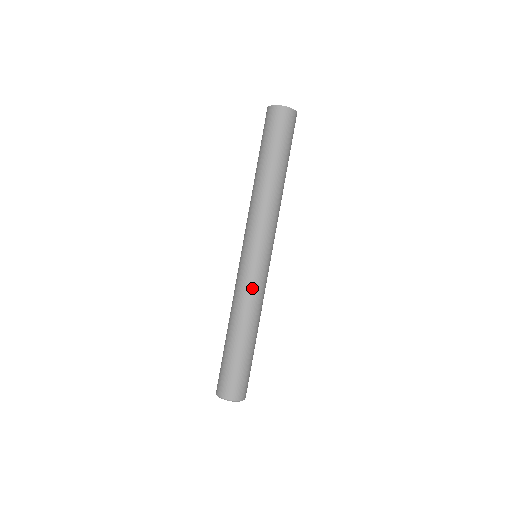
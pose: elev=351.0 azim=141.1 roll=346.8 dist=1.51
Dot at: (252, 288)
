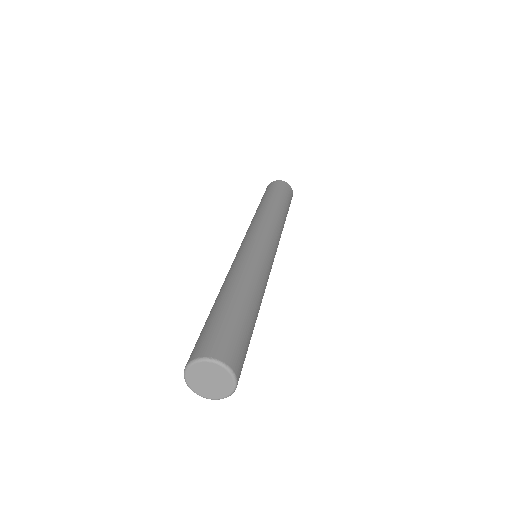
Dot at: (261, 263)
